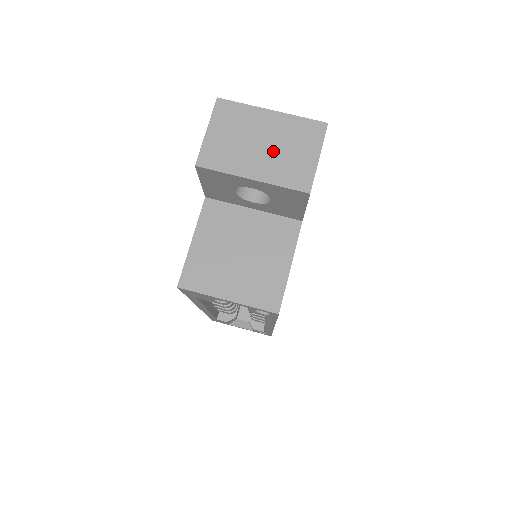
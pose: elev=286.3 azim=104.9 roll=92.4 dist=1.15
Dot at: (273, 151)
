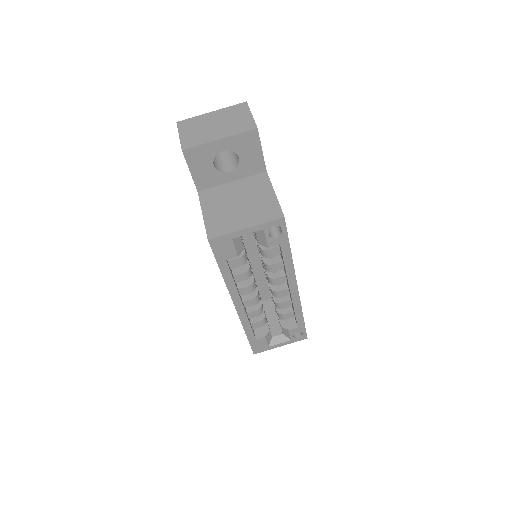
Dot at: (224, 124)
